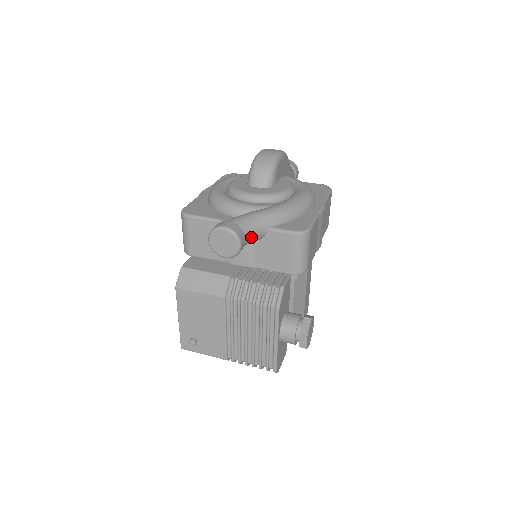
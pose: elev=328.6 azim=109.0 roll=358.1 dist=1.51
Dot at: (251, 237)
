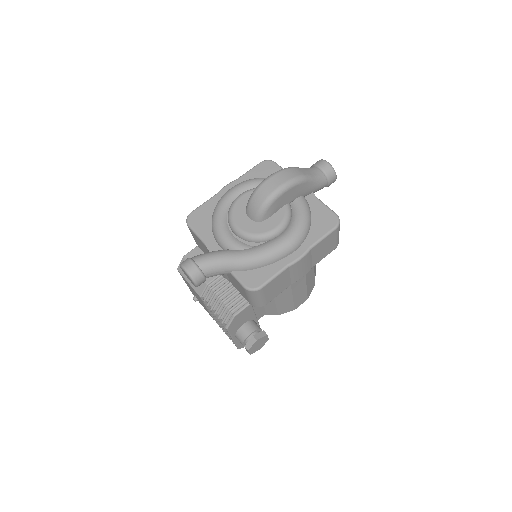
Dot at: (214, 275)
